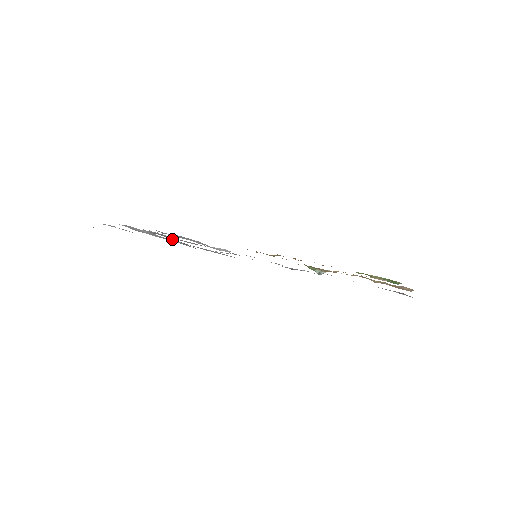
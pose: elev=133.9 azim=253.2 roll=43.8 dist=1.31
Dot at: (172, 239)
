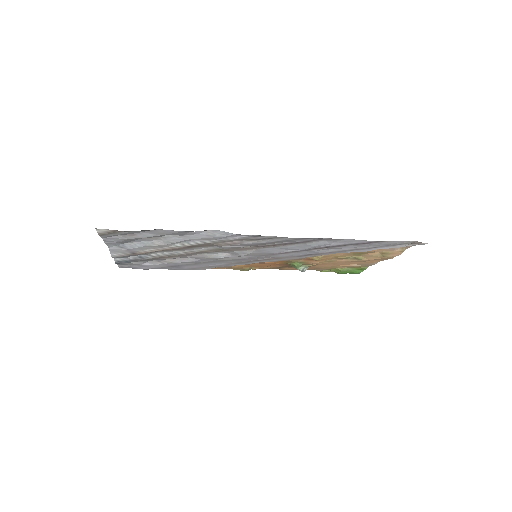
Dot at: (204, 231)
